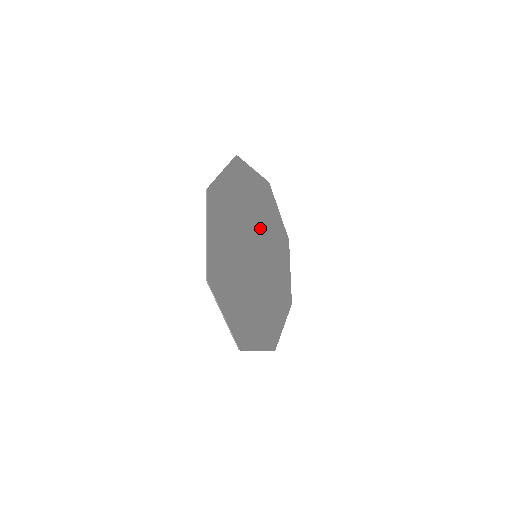
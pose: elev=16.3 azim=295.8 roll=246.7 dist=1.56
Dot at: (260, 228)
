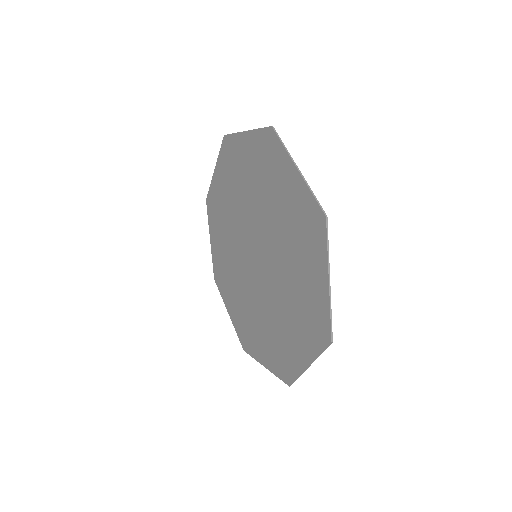
Dot at: (262, 218)
